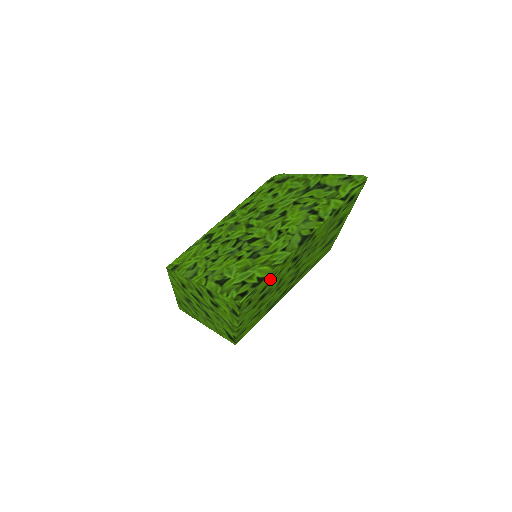
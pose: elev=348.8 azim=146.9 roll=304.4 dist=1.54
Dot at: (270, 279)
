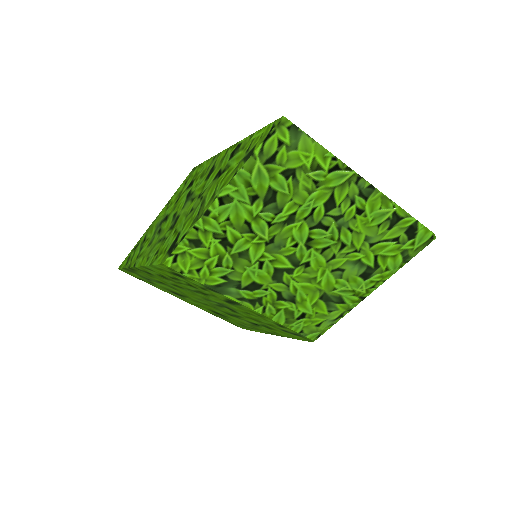
Dot at: (308, 167)
